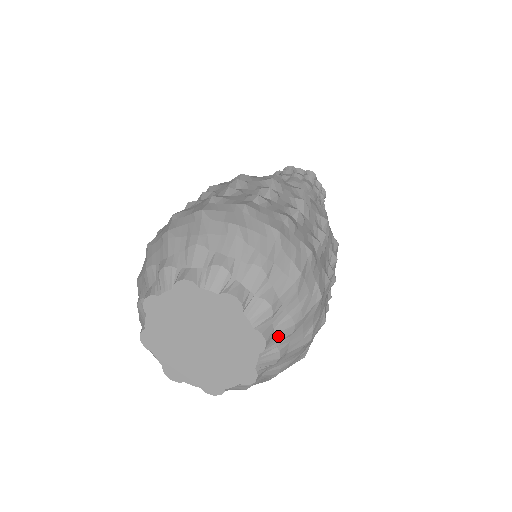
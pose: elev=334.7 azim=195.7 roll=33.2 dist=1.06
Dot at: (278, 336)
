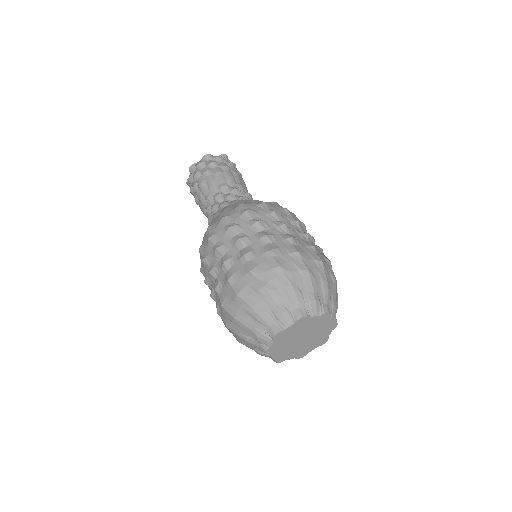
Dot at: occluded
